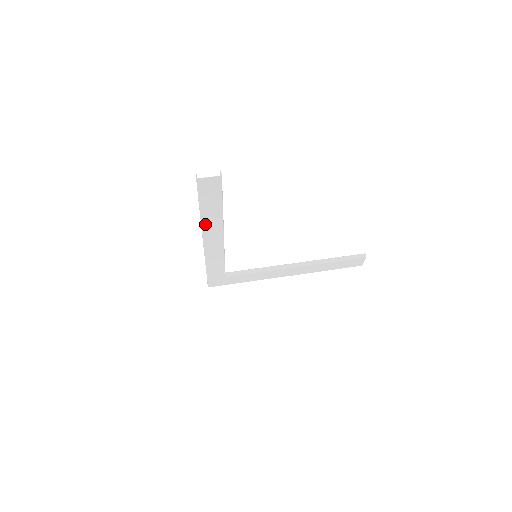
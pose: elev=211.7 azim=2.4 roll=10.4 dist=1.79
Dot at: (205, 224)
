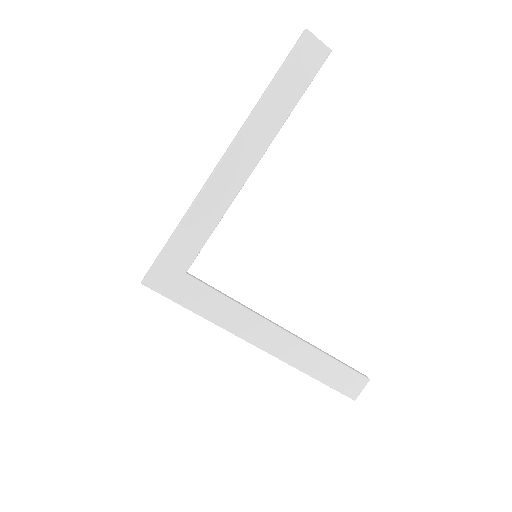
Dot at: (253, 121)
